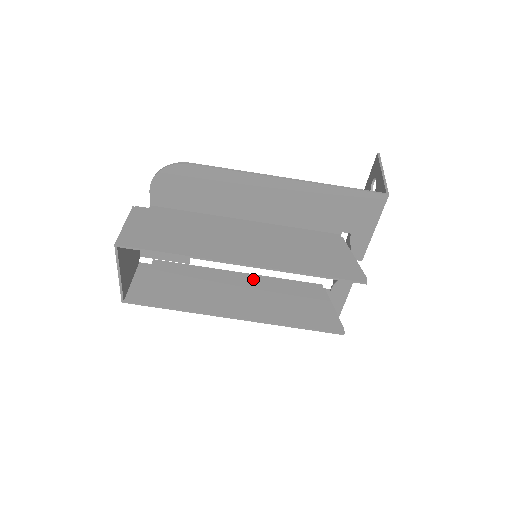
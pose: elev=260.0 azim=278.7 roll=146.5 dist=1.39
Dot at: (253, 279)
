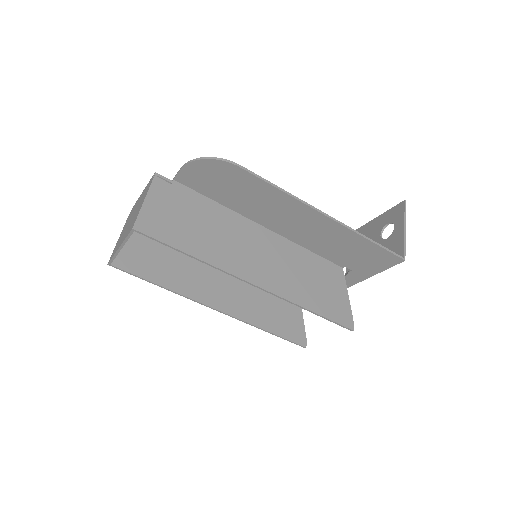
Dot at: occluded
